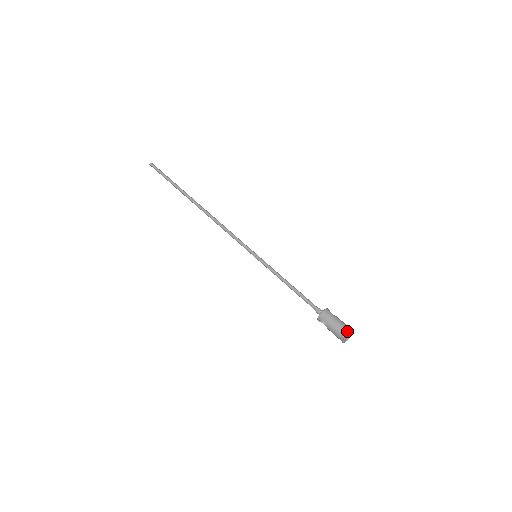
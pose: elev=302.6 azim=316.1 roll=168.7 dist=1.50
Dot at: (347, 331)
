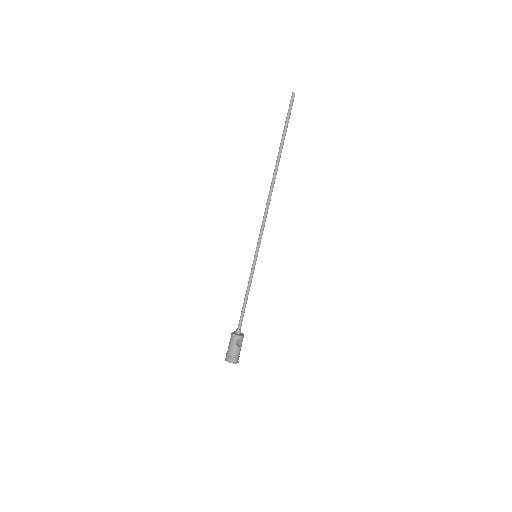
Dot at: (228, 359)
